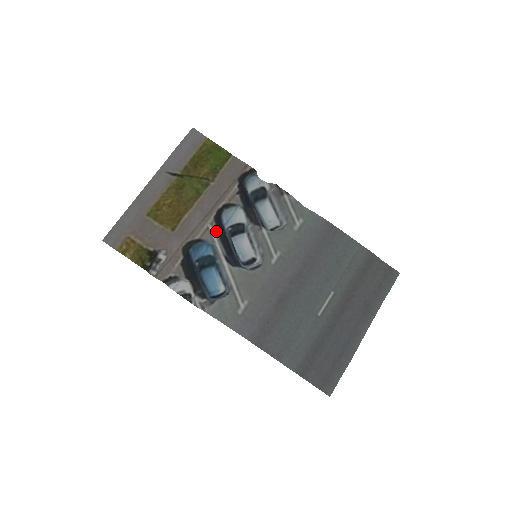
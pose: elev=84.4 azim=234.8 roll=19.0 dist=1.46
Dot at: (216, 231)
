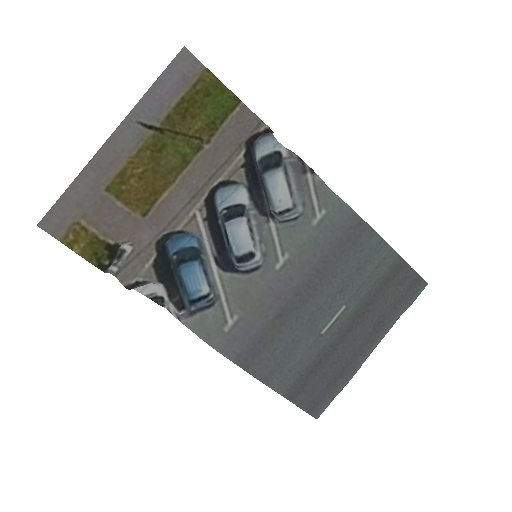
Dot at: (206, 221)
